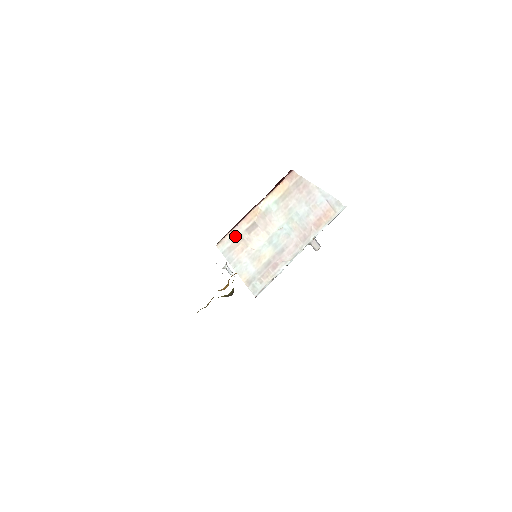
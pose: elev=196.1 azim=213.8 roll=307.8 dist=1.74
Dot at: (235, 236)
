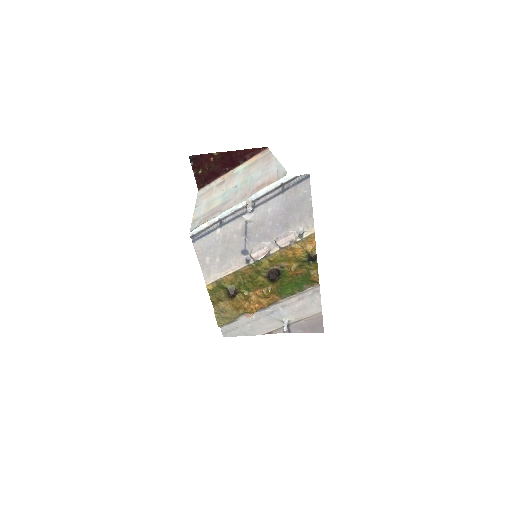
Dot at: (210, 187)
